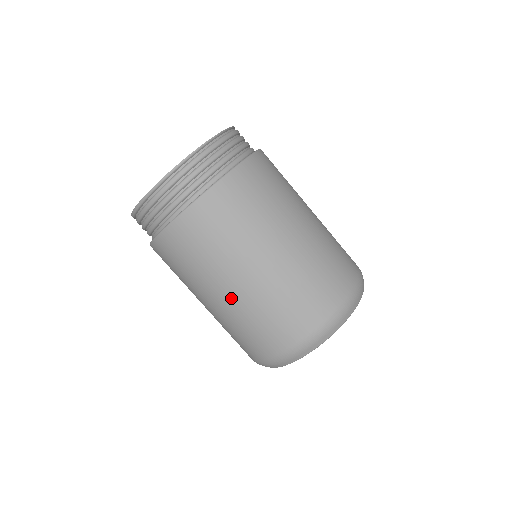
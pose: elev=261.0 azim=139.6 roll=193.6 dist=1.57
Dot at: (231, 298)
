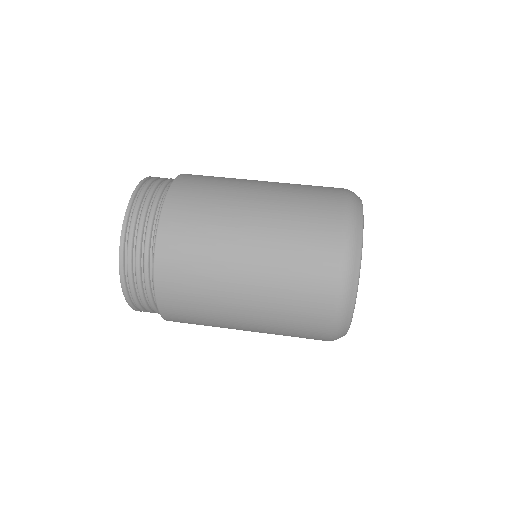
Dot at: (261, 215)
